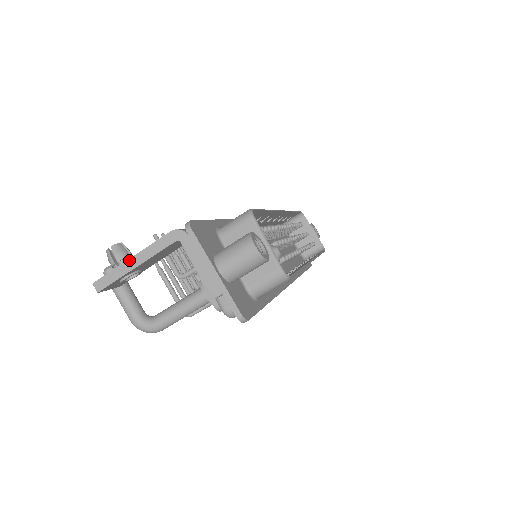
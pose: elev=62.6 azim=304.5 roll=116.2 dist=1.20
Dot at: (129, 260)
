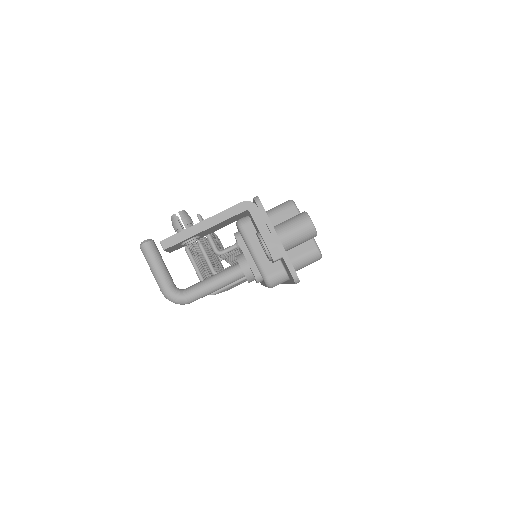
Dot at: (200, 223)
